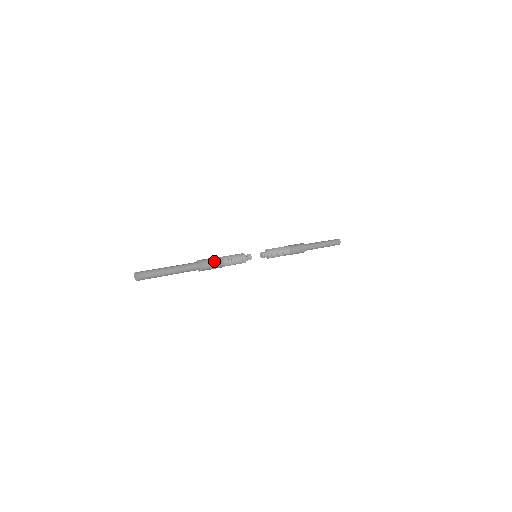
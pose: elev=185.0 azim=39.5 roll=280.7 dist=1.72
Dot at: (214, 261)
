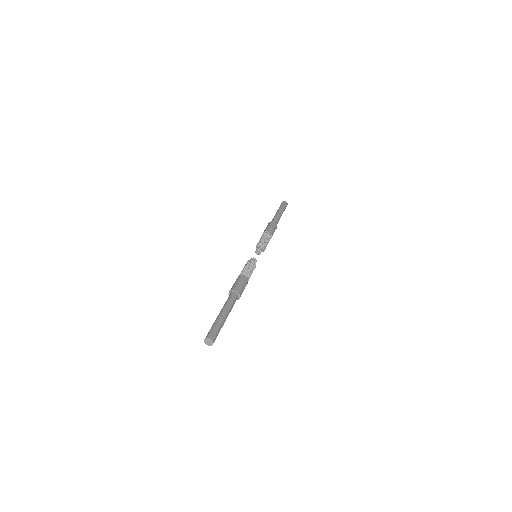
Dot at: (244, 286)
